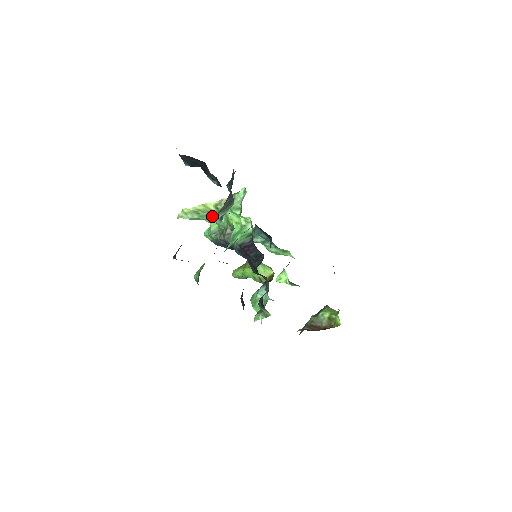
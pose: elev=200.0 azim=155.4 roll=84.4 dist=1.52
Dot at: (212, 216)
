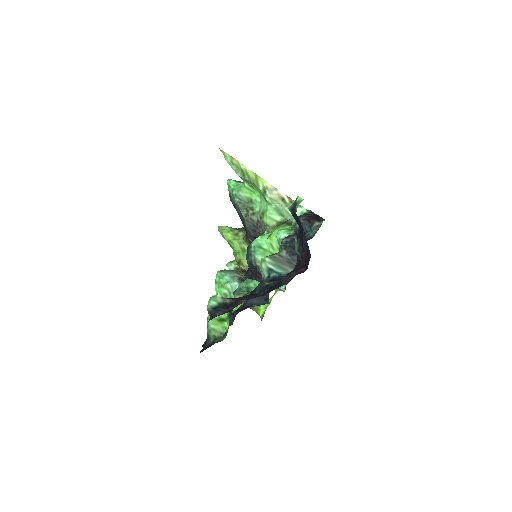
Dot at: (253, 185)
